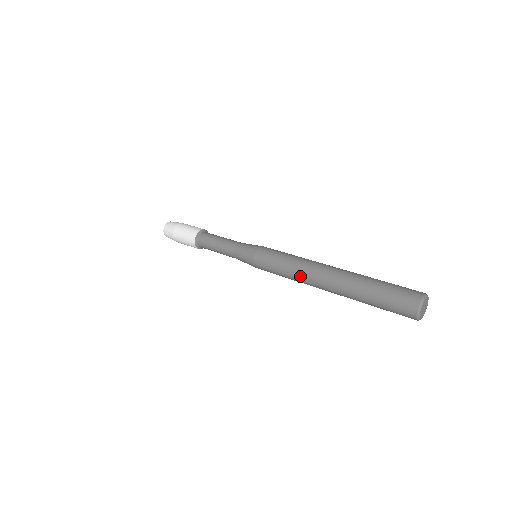
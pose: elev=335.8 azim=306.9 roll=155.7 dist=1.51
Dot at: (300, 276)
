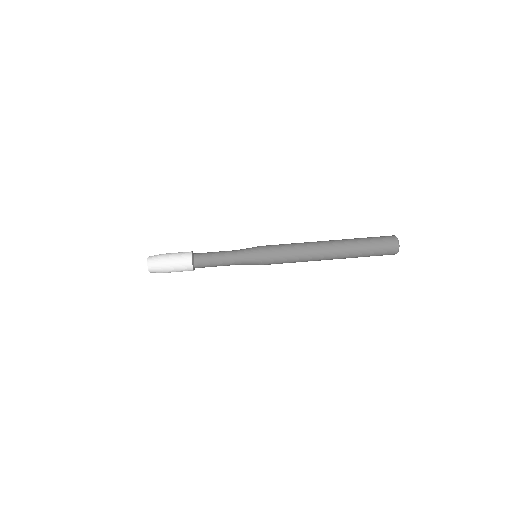
Dot at: occluded
